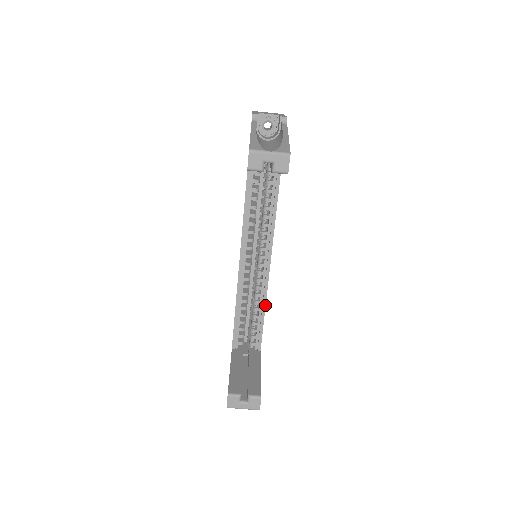
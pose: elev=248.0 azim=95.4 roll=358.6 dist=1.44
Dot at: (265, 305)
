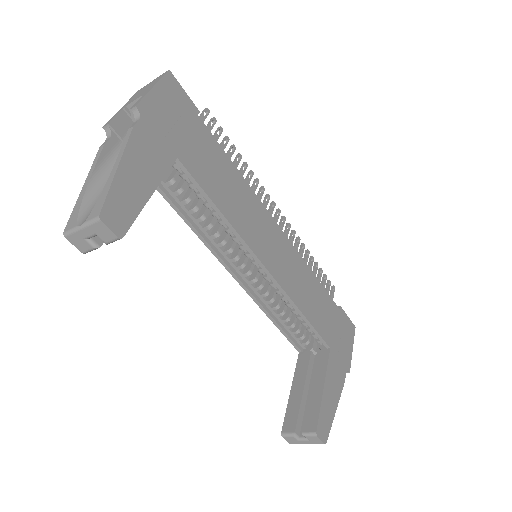
Dot at: (297, 307)
